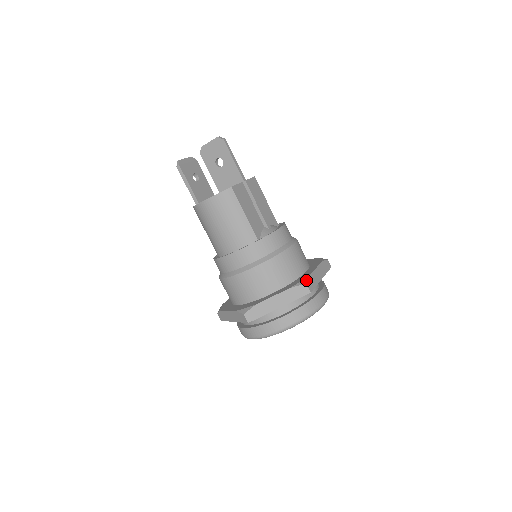
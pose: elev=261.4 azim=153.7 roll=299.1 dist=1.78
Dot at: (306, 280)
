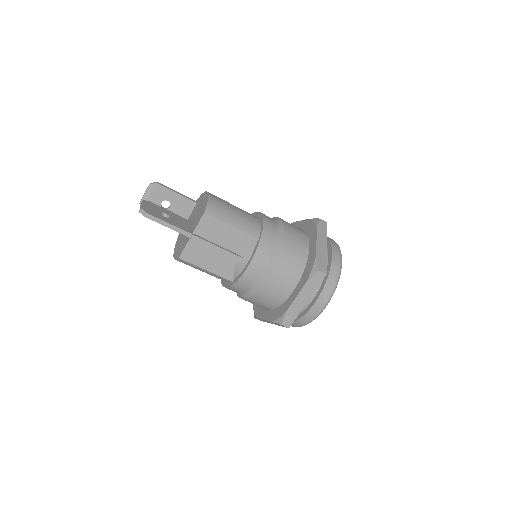
Dot at: (281, 319)
